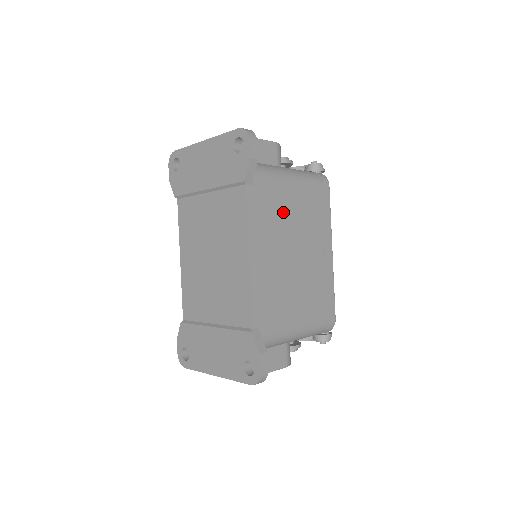
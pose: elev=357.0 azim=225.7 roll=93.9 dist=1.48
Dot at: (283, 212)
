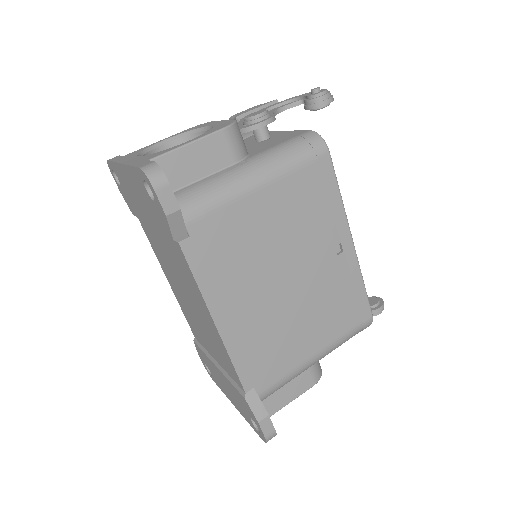
Dot at: (254, 239)
